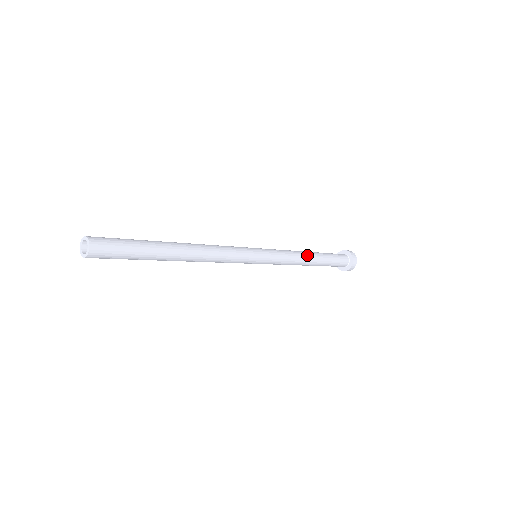
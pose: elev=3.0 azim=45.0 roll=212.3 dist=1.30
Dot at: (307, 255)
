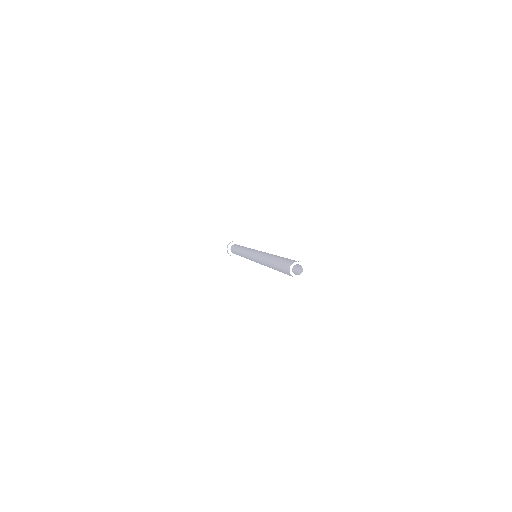
Dot at: occluded
